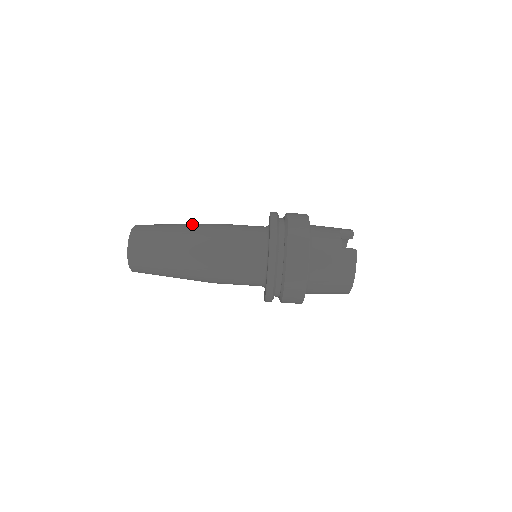
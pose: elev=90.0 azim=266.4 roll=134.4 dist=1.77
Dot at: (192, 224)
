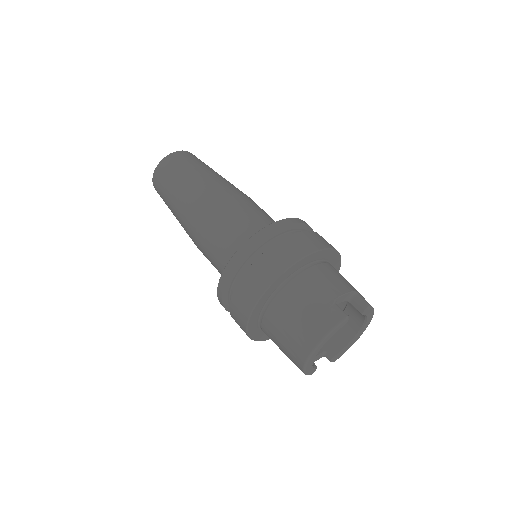
Dot at: occluded
